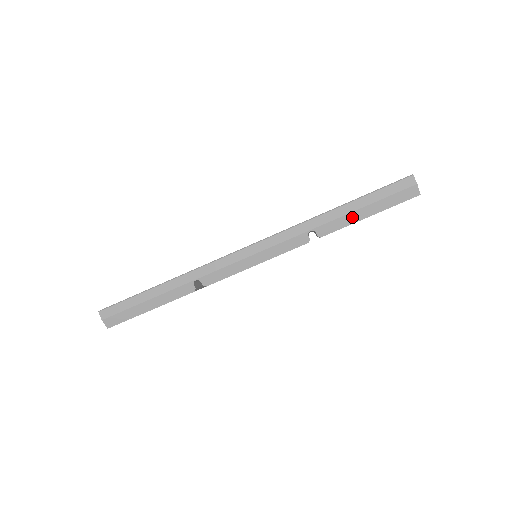
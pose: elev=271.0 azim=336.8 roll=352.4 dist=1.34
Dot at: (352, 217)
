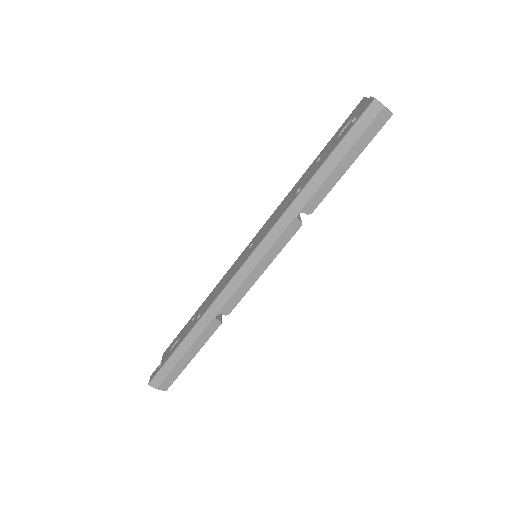
Dot at: (333, 178)
